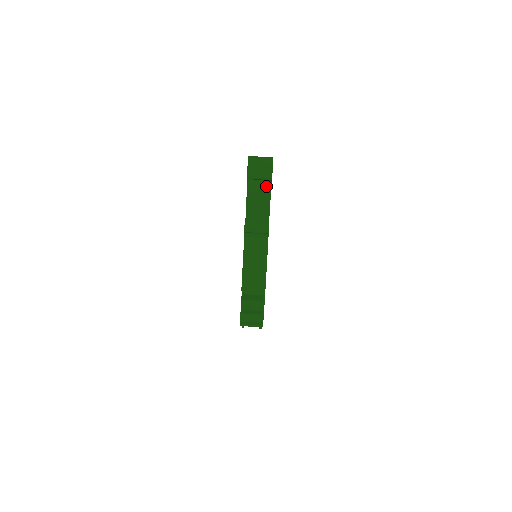
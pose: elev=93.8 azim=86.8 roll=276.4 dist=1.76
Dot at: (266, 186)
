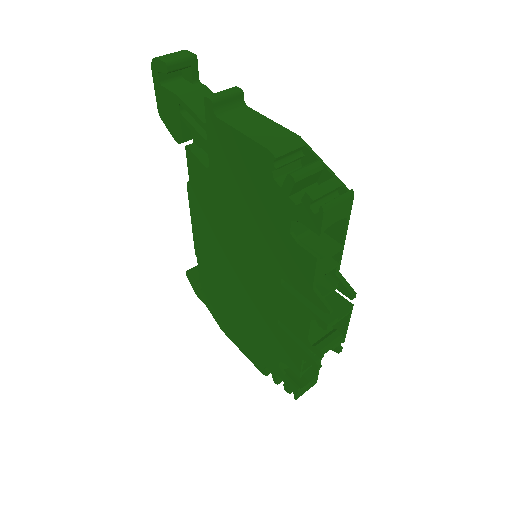
Dot at: (196, 86)
